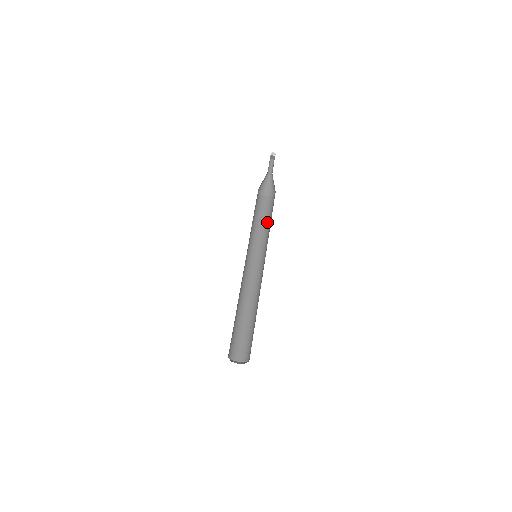
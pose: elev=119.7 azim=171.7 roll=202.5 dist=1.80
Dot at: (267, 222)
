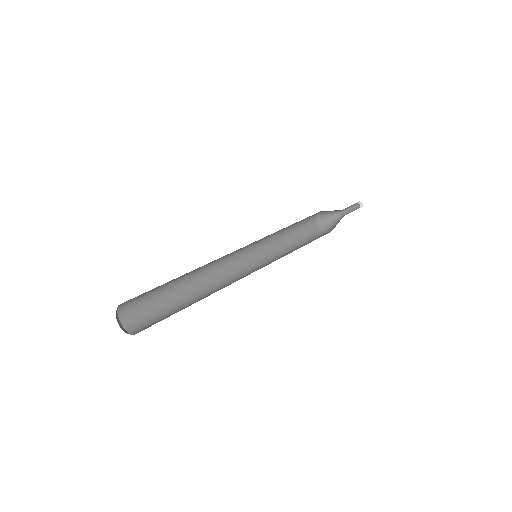
Dot at: (299, 246)
